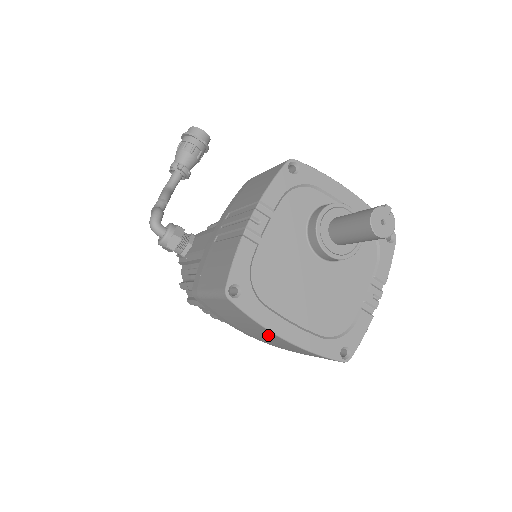
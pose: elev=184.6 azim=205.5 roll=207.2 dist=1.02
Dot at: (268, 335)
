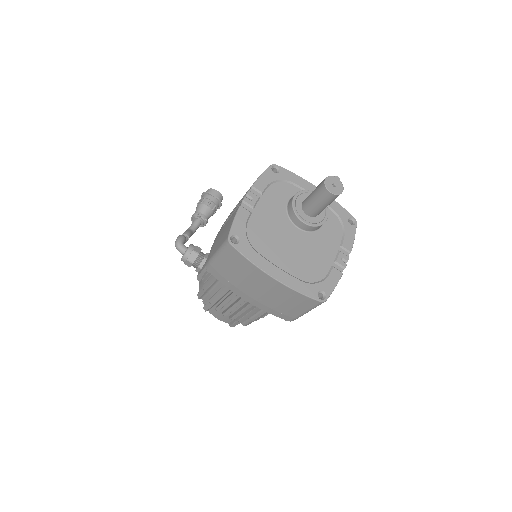
Dot at: (261, 280)
